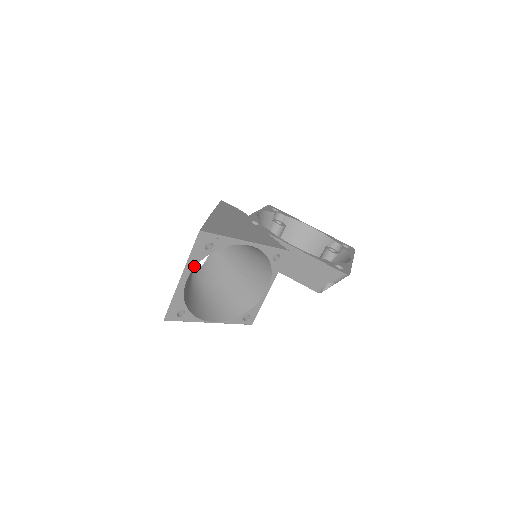
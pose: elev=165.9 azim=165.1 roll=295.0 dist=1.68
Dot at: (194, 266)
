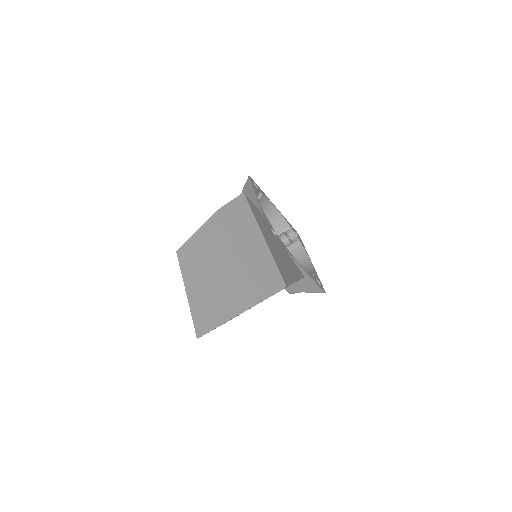
Dot at: occluded
